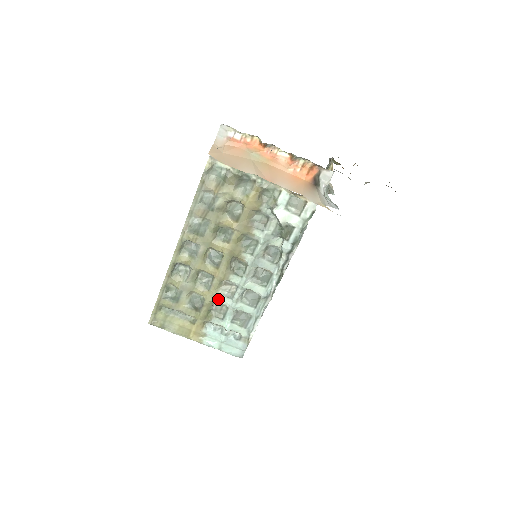
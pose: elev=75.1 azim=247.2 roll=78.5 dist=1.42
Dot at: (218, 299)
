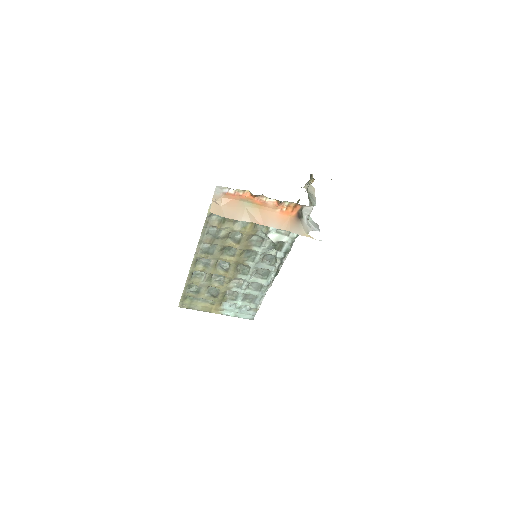
Dot at: (230, 289)
